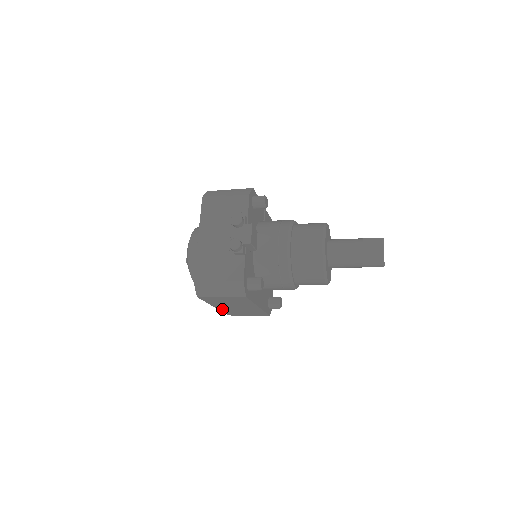
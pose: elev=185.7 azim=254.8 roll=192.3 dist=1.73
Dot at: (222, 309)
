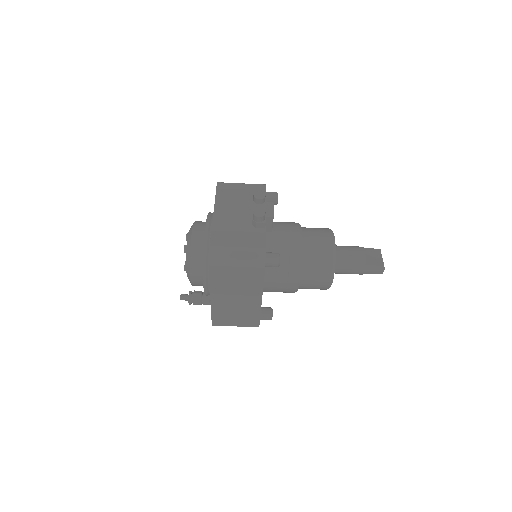
Dot at: (215, 305)
